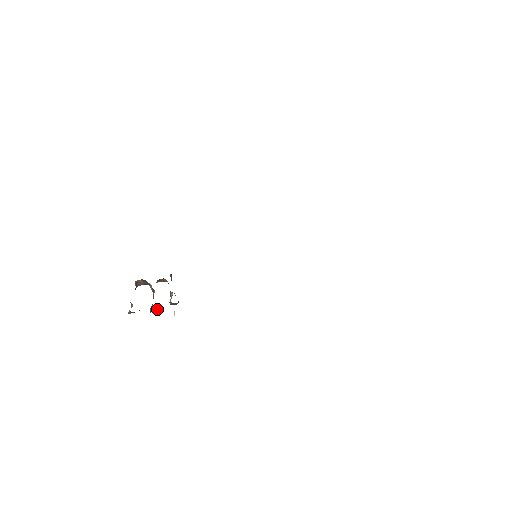
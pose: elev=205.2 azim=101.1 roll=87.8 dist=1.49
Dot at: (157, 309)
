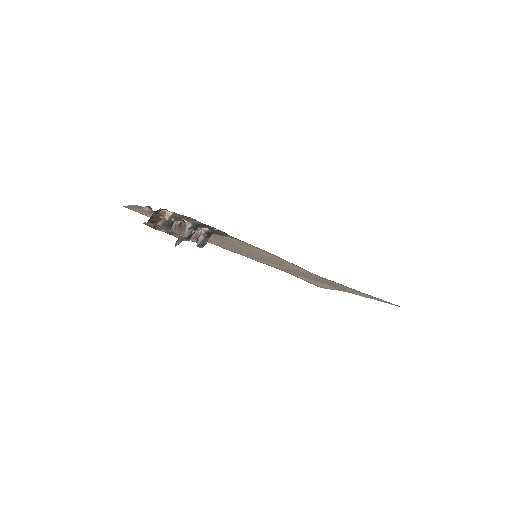
Dot at: (190, 233)
